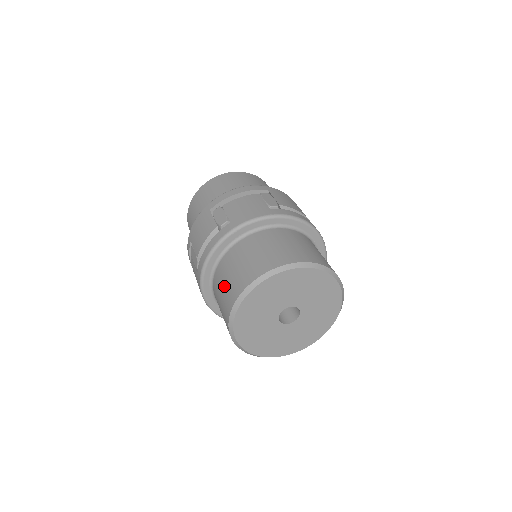
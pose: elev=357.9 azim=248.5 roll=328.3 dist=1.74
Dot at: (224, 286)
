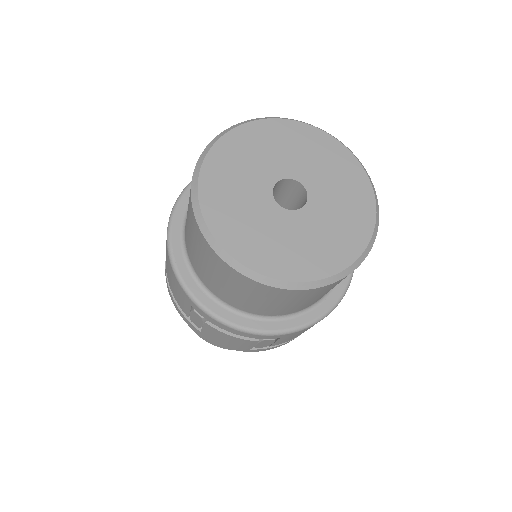
Dot at: occluded
